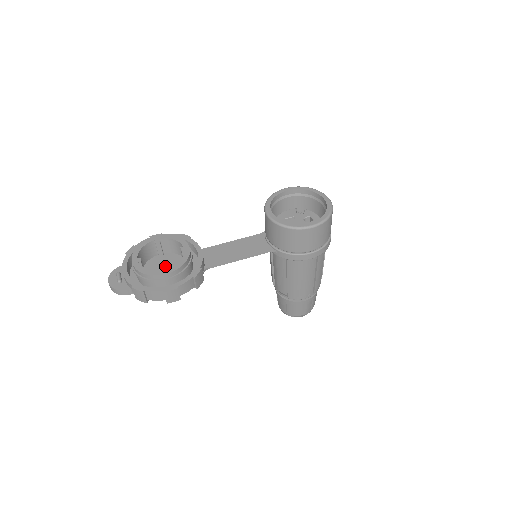
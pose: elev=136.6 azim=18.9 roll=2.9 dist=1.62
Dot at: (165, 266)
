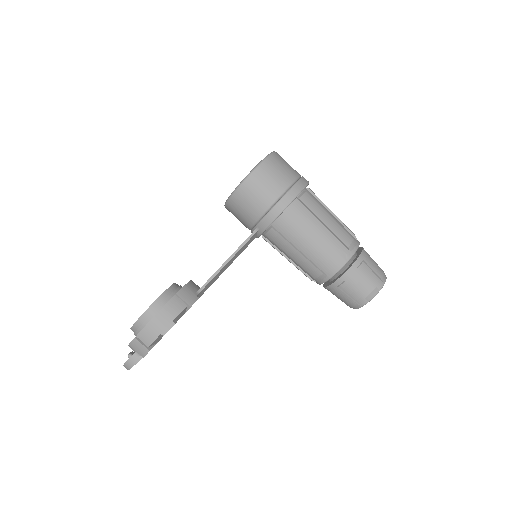
Dot at: occluded
